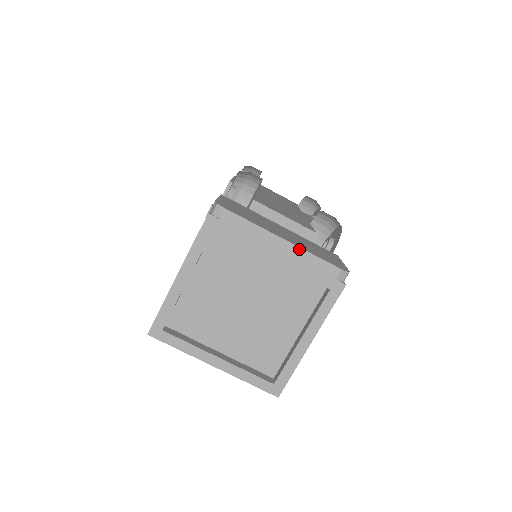
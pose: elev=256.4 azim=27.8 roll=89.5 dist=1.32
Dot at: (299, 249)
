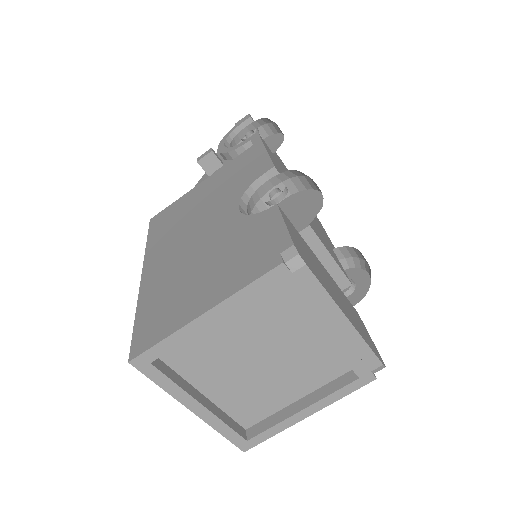
Dot at: (356, 333)
